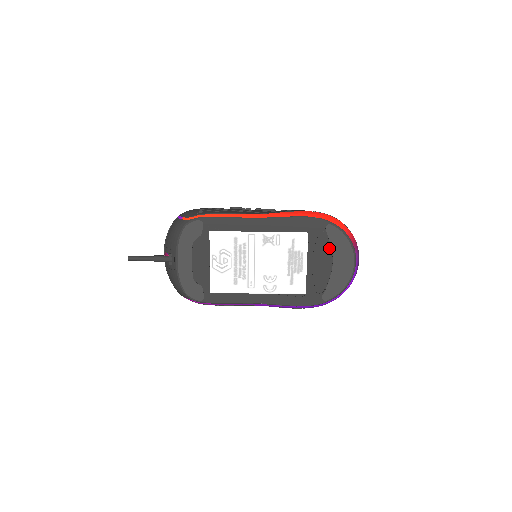
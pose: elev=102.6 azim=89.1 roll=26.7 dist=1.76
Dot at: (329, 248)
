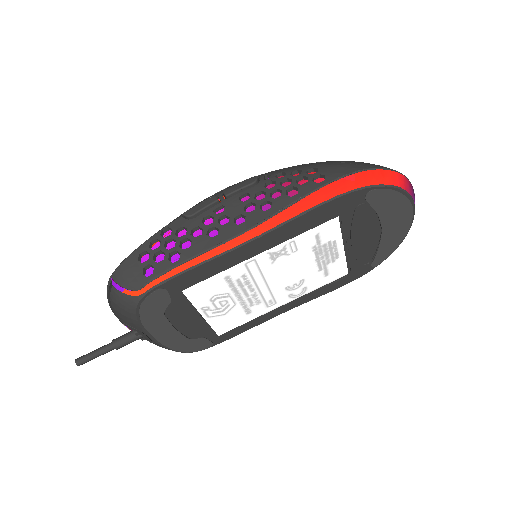
Dot at: (374, 216)
